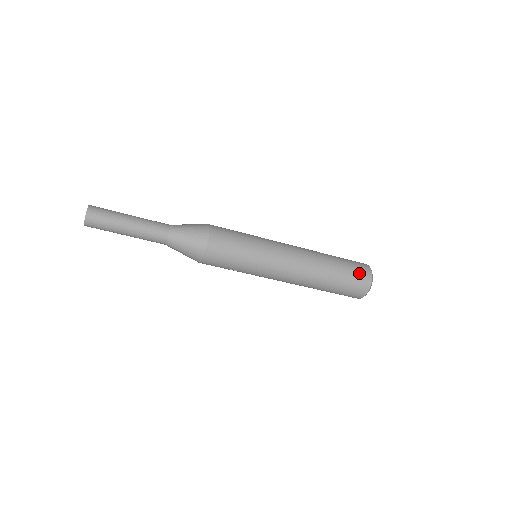
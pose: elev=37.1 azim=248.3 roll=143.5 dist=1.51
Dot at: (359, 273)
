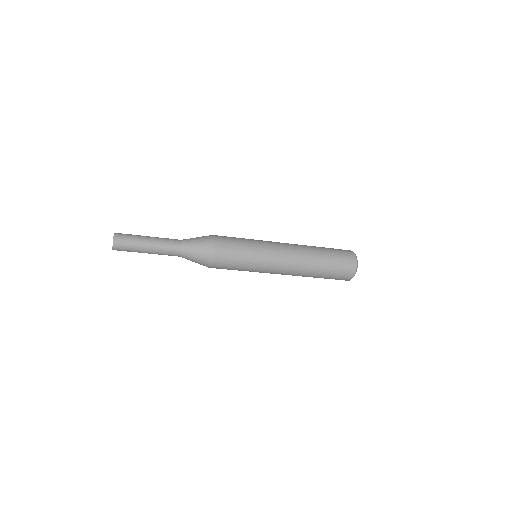
Dot at: (341, 277)
